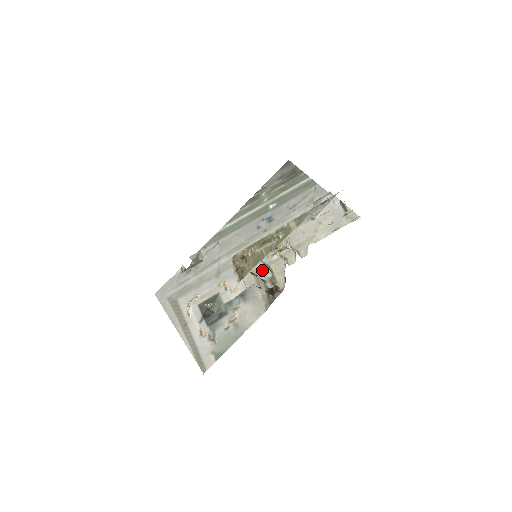
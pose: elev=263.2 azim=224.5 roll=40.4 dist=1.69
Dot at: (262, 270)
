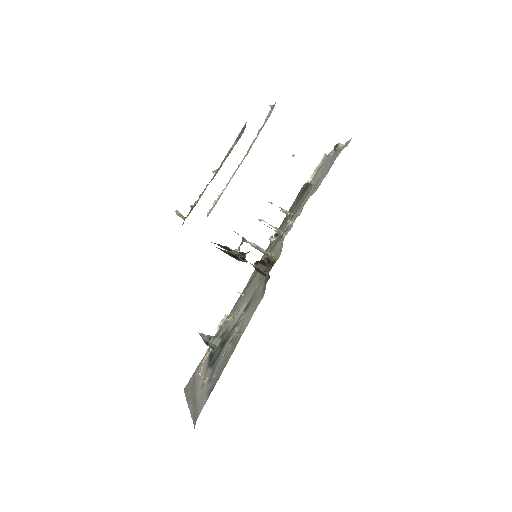
Dot at: occluded
